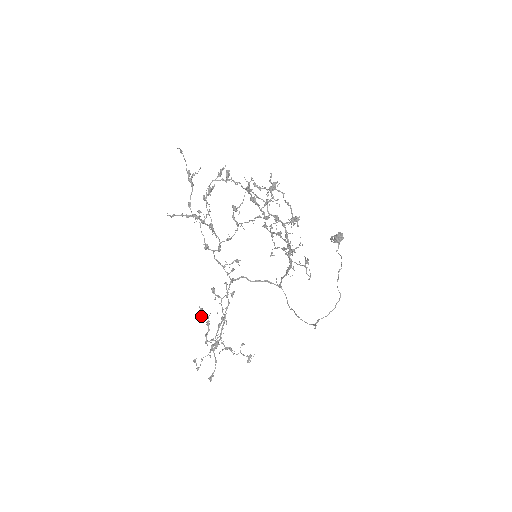
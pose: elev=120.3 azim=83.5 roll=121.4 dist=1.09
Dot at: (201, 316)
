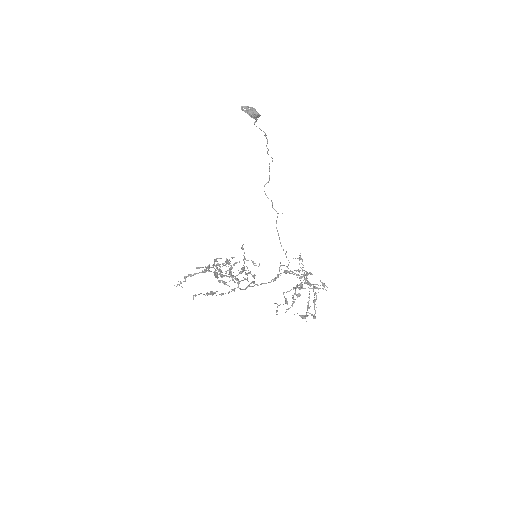
Dot at: occluded
